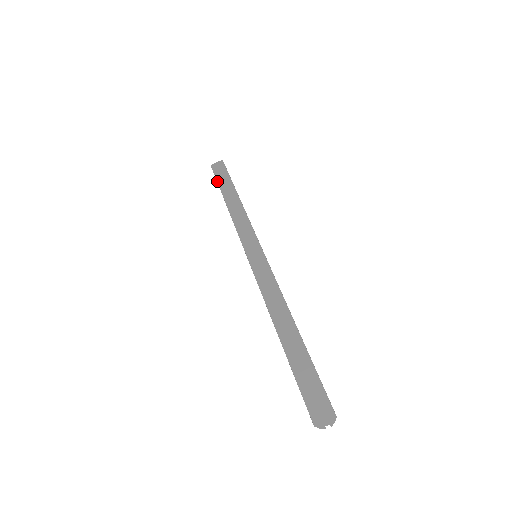
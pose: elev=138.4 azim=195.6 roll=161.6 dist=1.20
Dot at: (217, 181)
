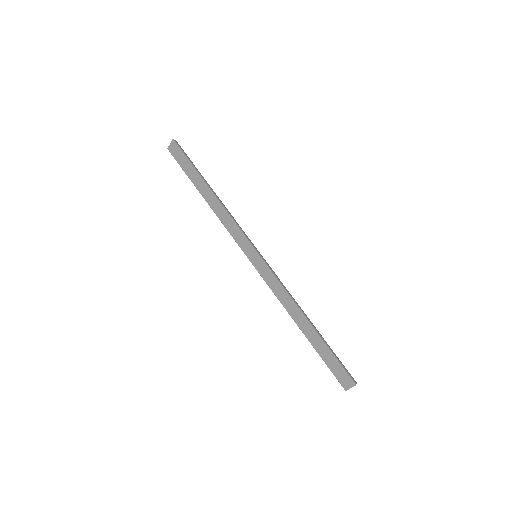
Dot at: occluded
